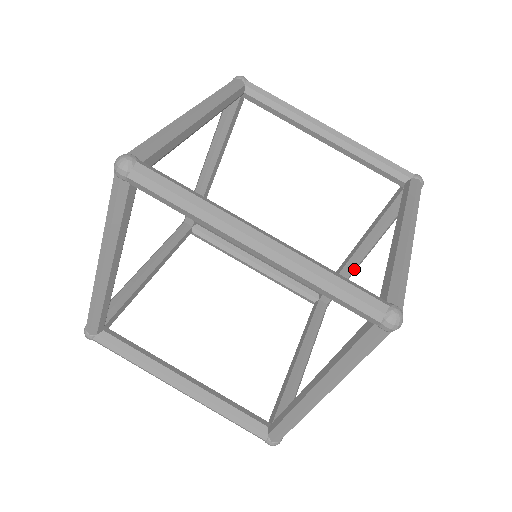
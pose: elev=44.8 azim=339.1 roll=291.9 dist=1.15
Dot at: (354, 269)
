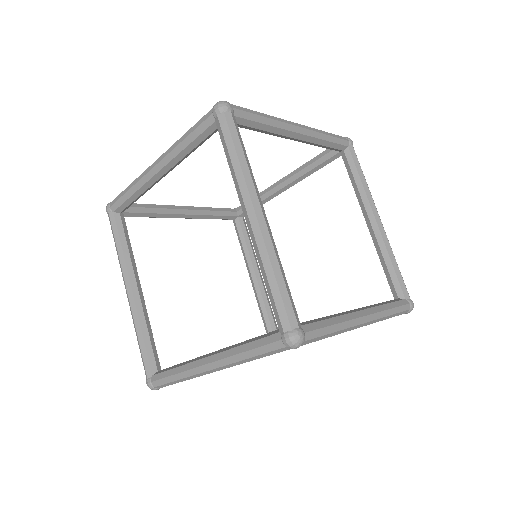
Dot at: occluded
